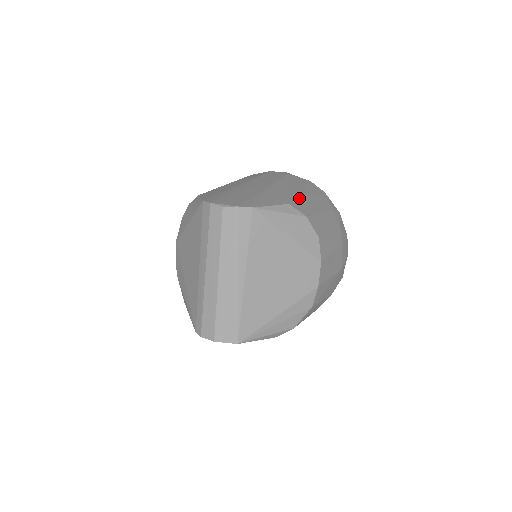
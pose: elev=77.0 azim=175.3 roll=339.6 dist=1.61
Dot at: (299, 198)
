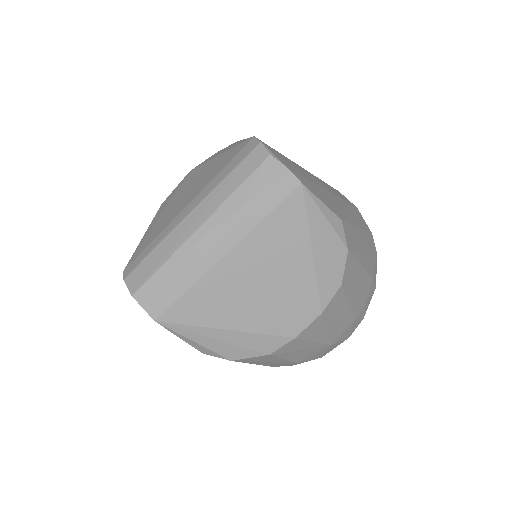
Dot at: (354, 229)
